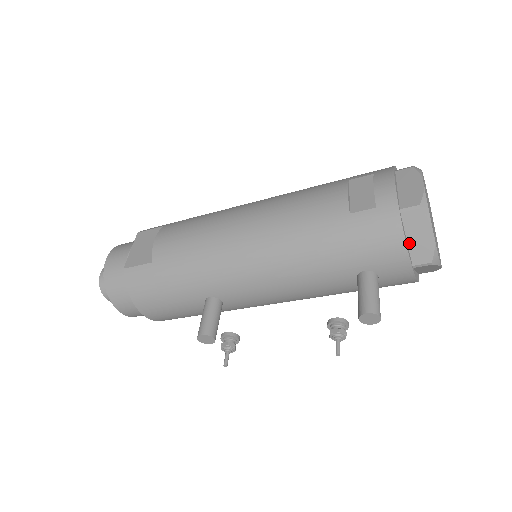
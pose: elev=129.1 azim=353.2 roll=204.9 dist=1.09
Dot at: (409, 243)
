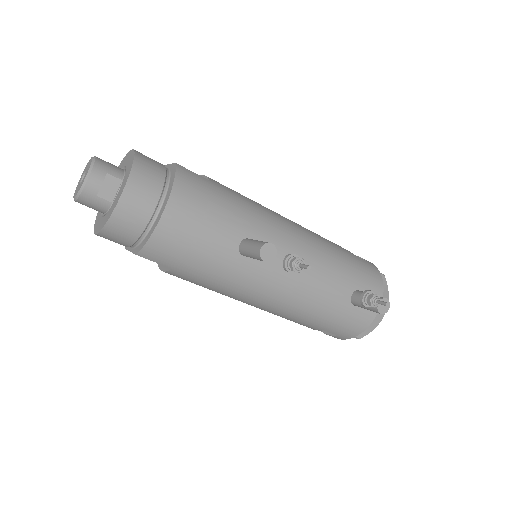
Dot at: occluded
